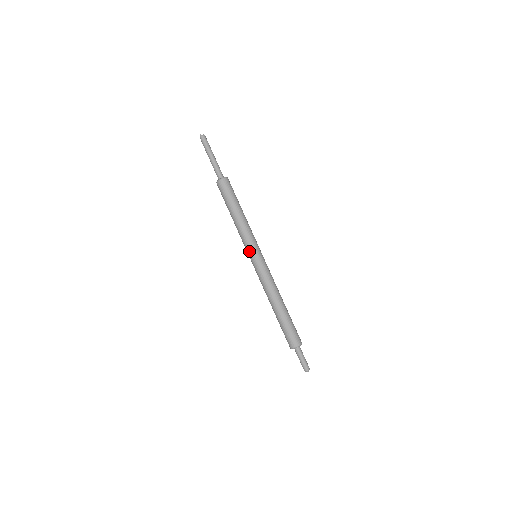
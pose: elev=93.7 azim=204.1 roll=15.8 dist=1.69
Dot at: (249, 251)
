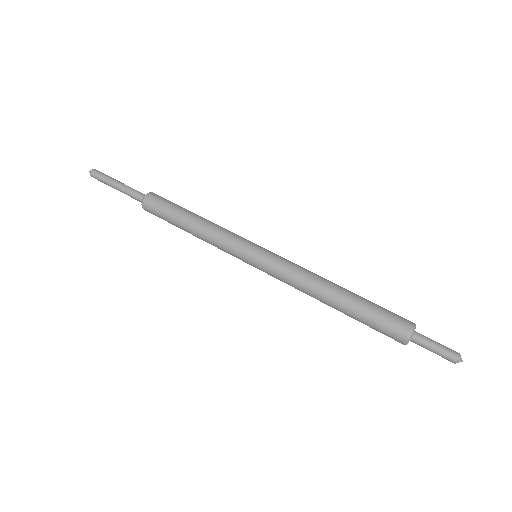
Dot at: (242, 252)
